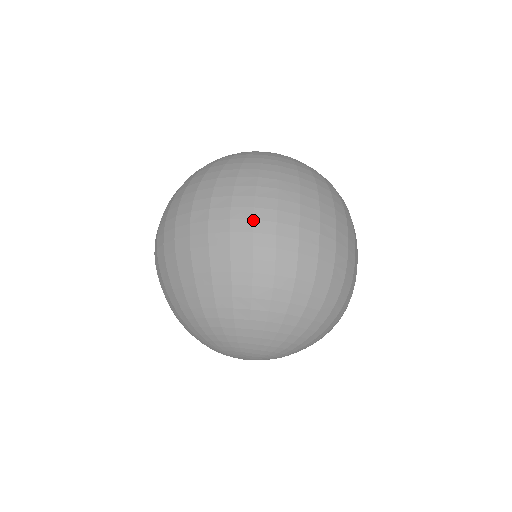
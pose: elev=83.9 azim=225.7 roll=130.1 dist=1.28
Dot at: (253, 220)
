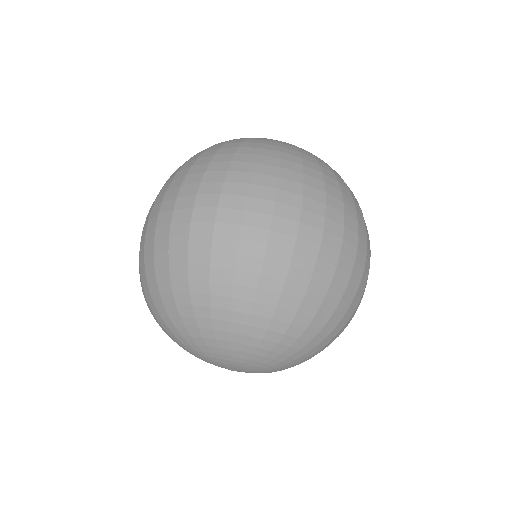
Dot at: (367, 257)
